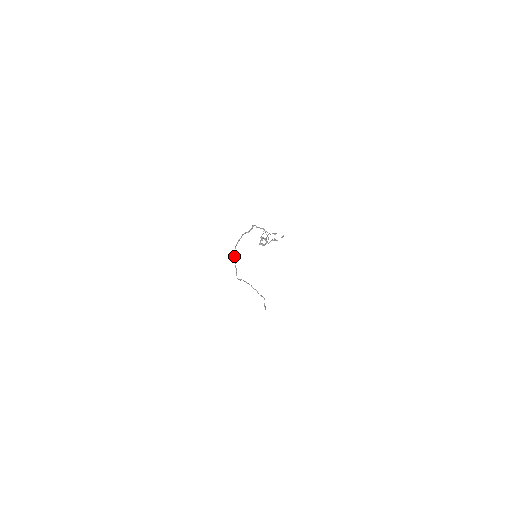
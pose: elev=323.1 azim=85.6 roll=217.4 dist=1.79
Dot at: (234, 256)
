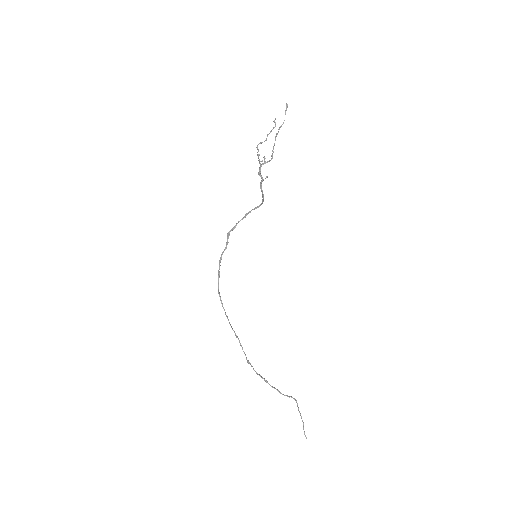
Dot at: (223, 308)
